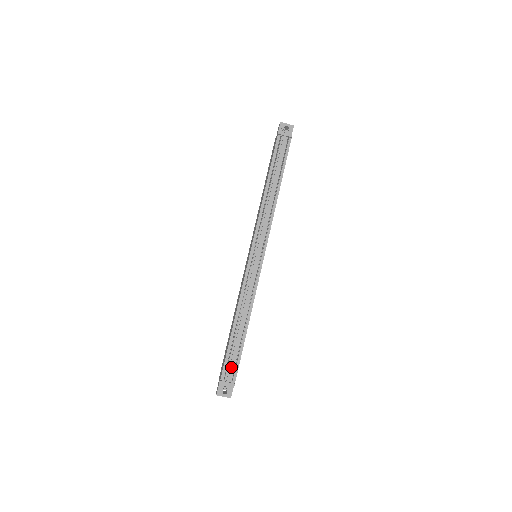
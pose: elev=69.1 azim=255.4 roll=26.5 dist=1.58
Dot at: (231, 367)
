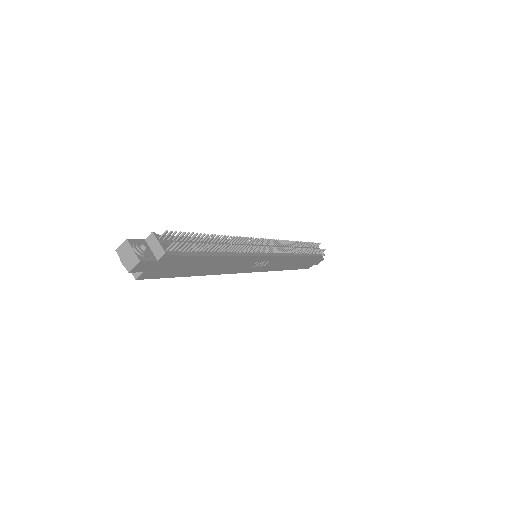
Dot at: occluded
